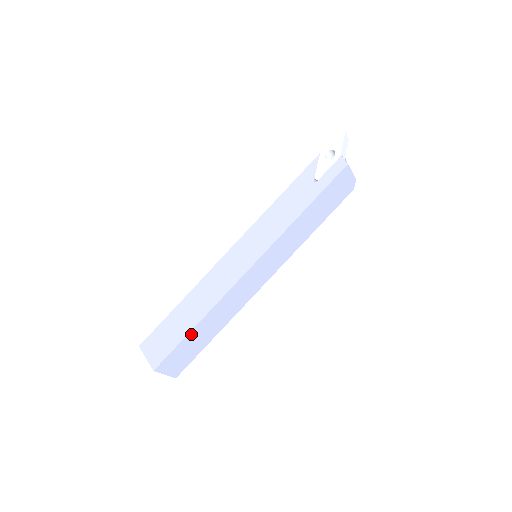
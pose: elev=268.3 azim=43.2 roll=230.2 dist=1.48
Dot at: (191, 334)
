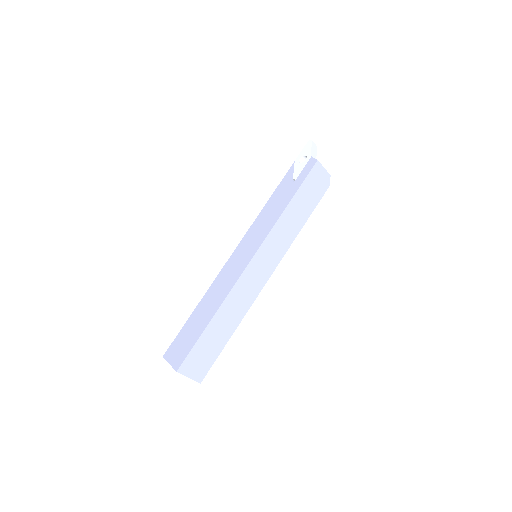
Dot at: (207, 331)
